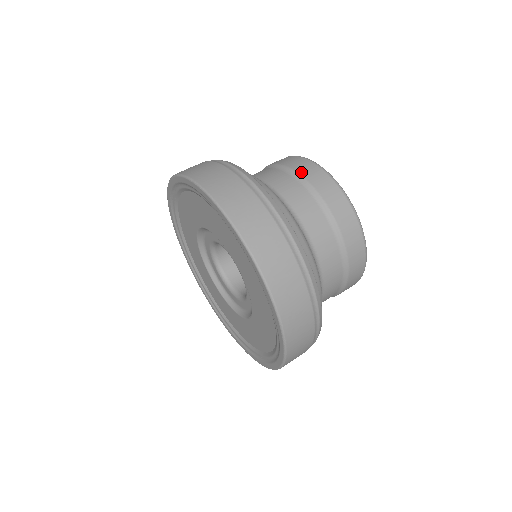
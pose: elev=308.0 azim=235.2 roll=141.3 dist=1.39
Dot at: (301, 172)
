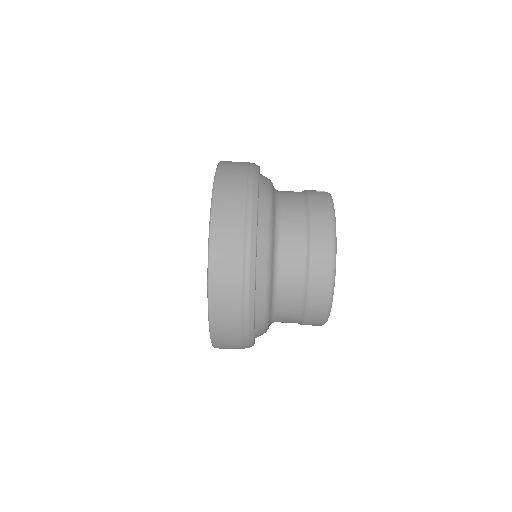
Dot at: (313, 215)
